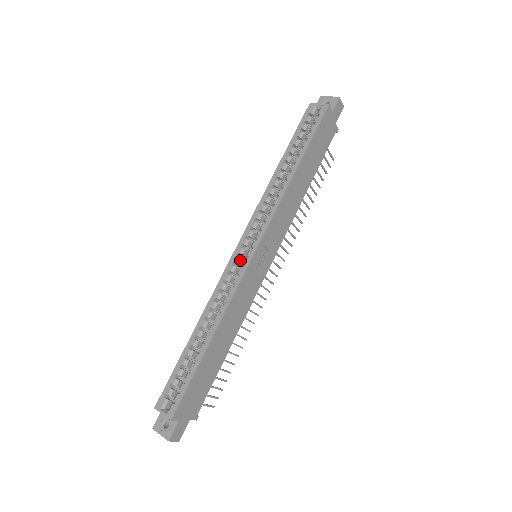
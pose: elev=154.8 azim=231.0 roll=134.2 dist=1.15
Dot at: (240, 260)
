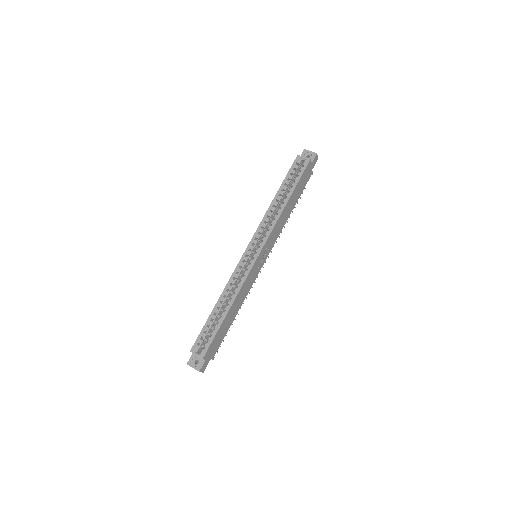
Dot at: (248, 259)
